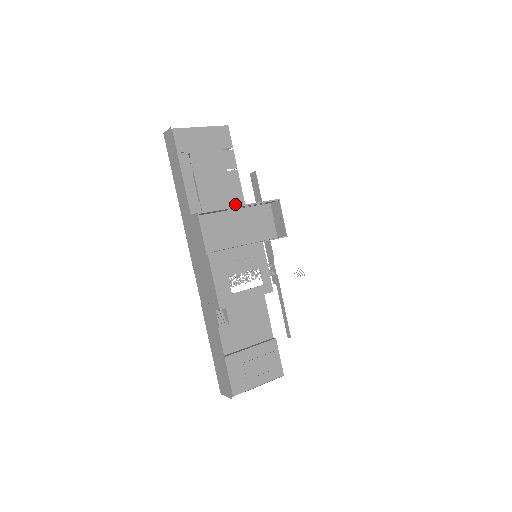
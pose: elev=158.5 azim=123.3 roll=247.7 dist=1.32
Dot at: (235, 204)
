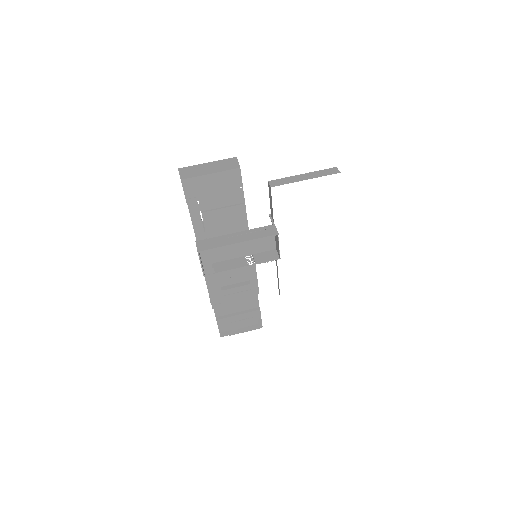
Dot at: (239, 229)
